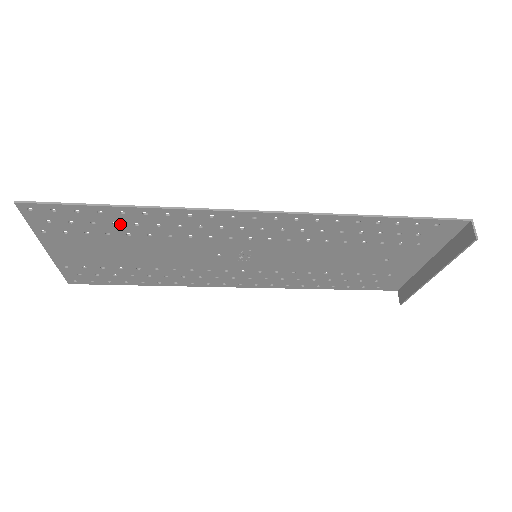
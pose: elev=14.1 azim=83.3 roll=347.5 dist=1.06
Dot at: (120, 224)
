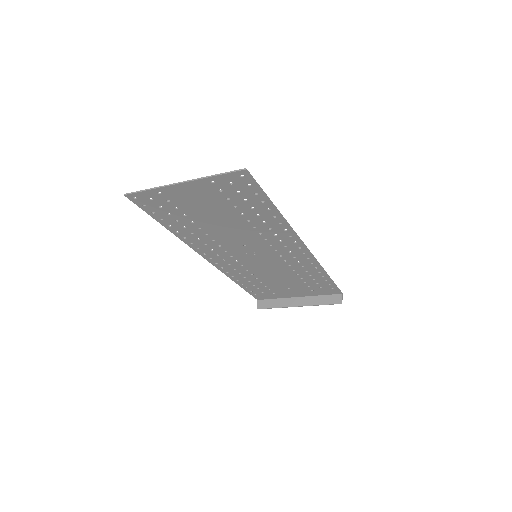
Dot at: (253, 209)
